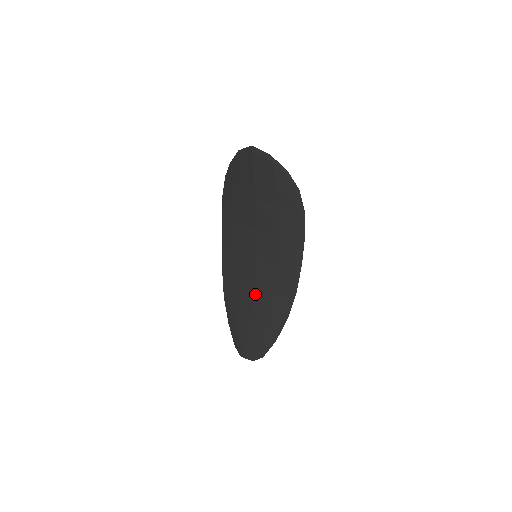
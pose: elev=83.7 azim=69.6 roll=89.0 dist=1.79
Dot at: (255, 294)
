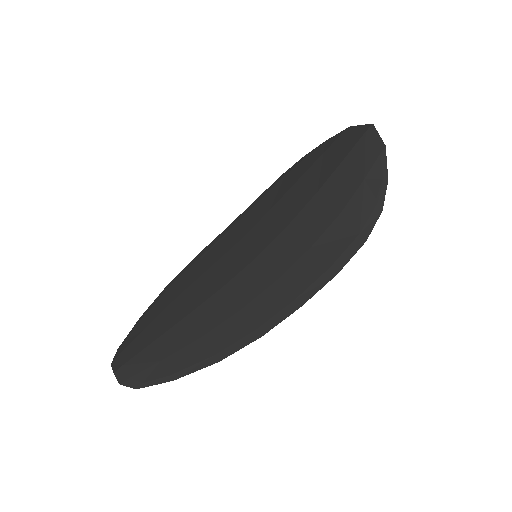
Dot at: (210, 300)
